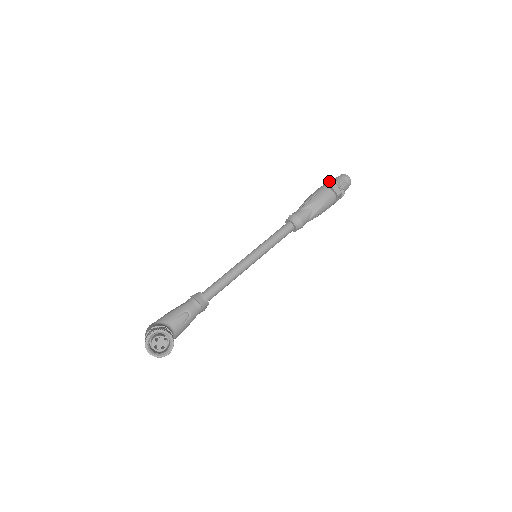
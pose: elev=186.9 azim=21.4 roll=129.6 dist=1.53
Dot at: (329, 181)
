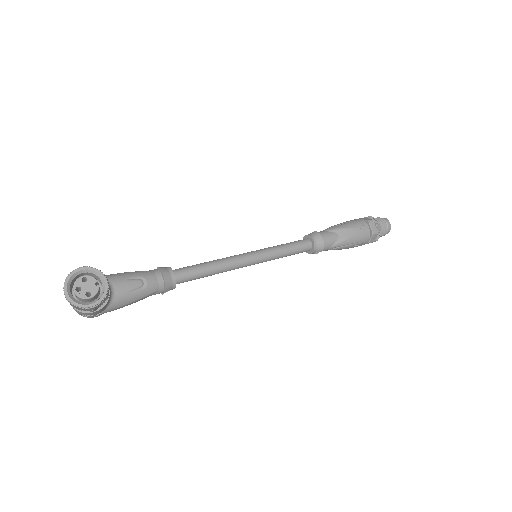
Dot at: (366, 217)
